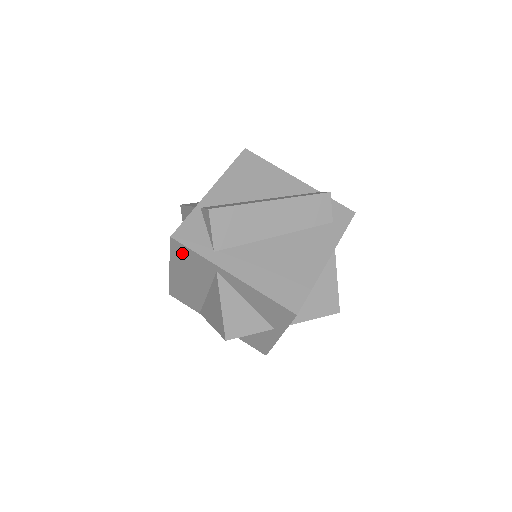
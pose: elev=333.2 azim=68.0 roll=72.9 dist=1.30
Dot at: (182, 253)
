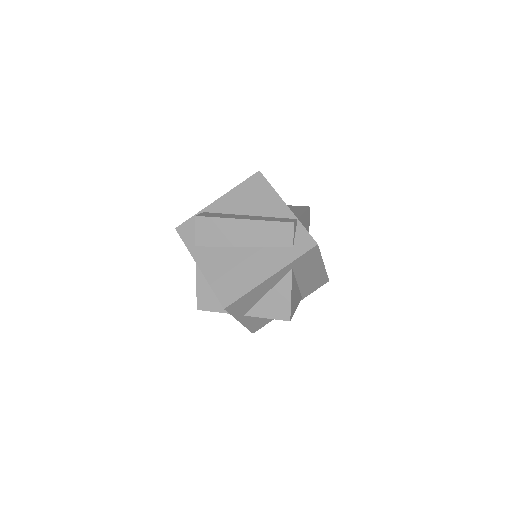
Dot at: occluded
